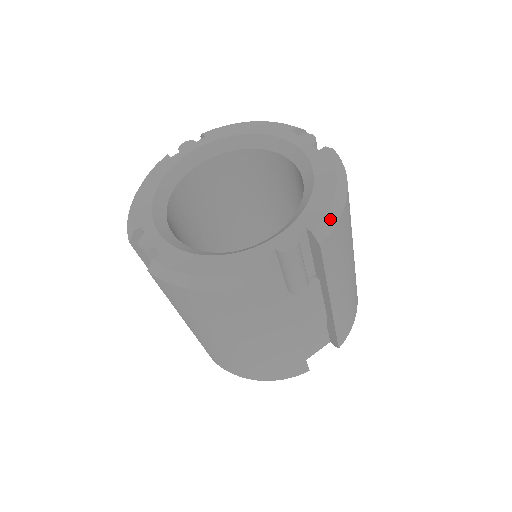
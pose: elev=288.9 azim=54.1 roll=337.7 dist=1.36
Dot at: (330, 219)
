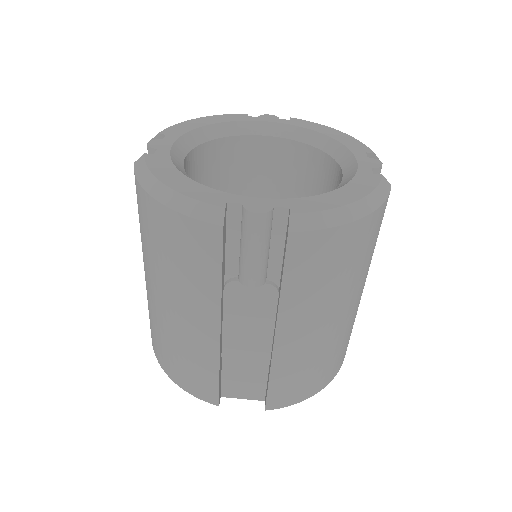
Dot at: (321, 219)
